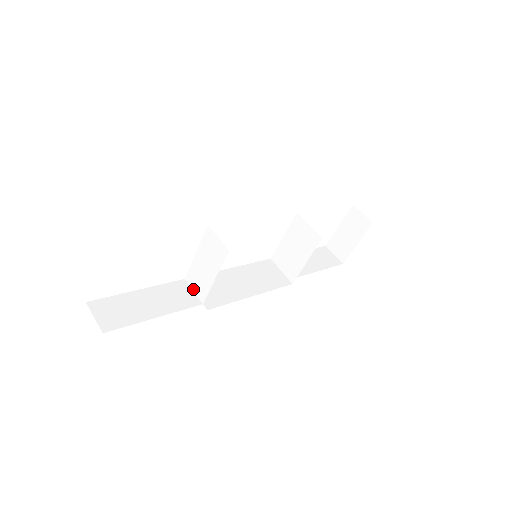
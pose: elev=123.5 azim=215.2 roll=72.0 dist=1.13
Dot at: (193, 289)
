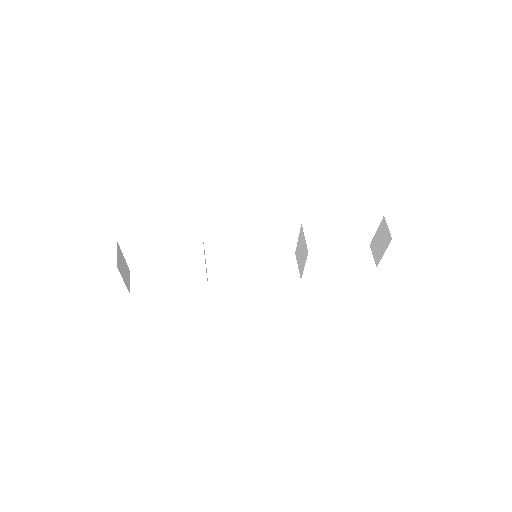
Dot at: (207, 272)
